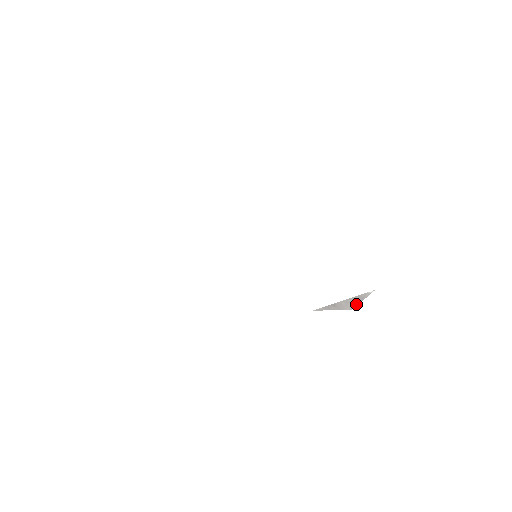
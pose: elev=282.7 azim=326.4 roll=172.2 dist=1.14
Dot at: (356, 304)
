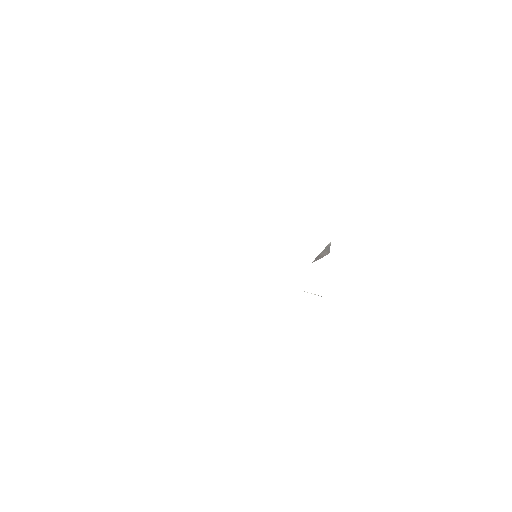
Dot at: (328, 251)
